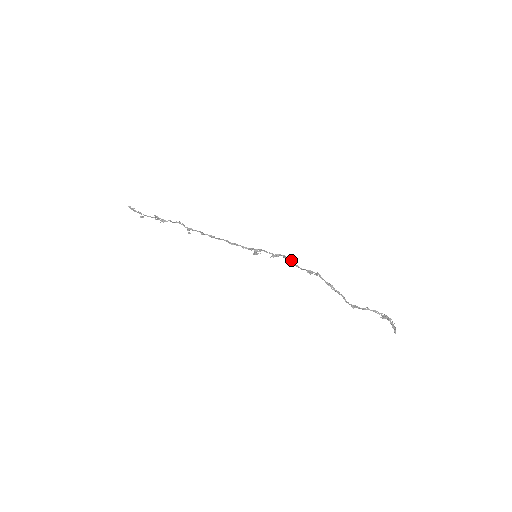
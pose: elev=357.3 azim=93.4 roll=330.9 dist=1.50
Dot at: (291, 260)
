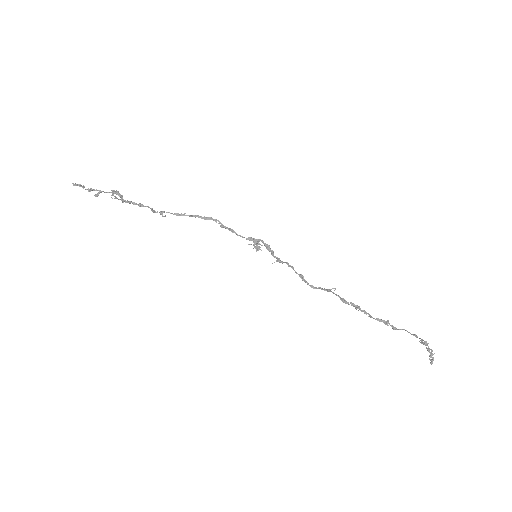
Dot at: (301, 276)
